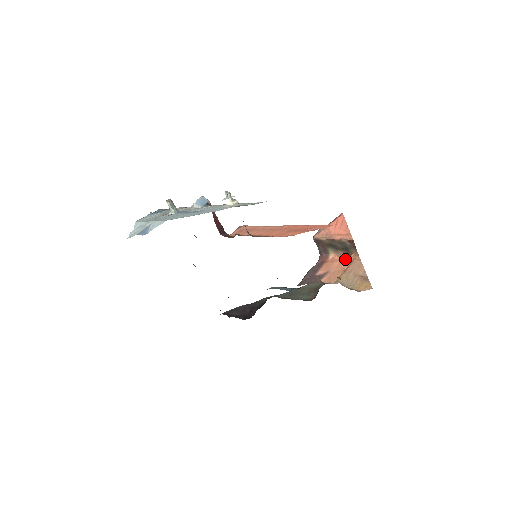
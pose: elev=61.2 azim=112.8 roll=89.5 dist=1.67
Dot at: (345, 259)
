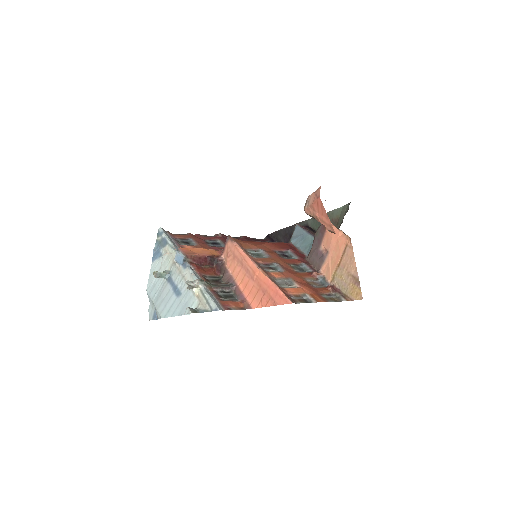
Dot at: (340, 239)
